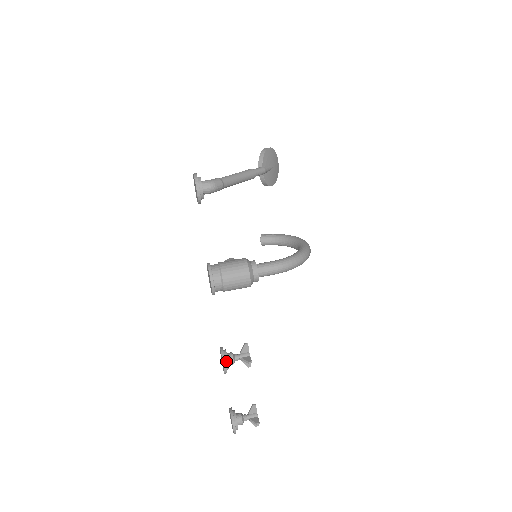
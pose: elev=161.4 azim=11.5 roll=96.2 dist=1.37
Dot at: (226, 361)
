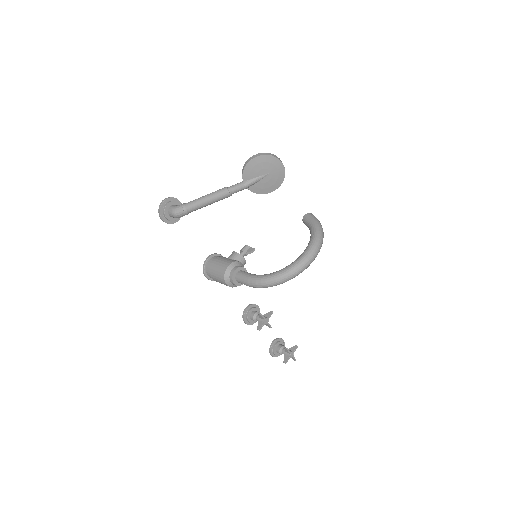
Dot at: (246, 319)
